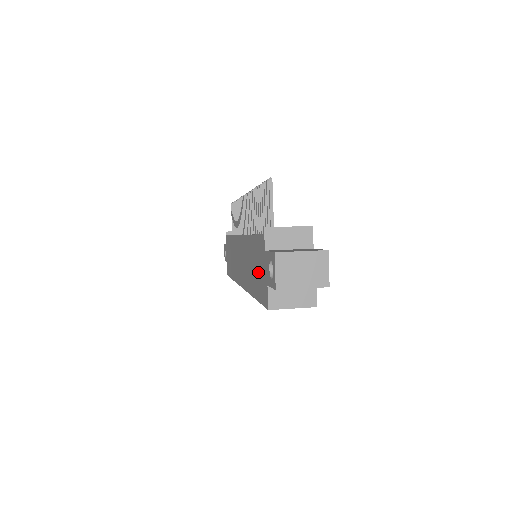
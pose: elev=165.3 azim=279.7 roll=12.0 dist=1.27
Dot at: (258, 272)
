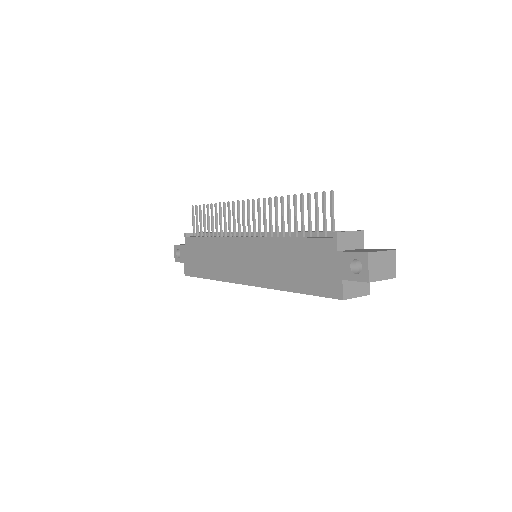
Dot at: (313, 270)
